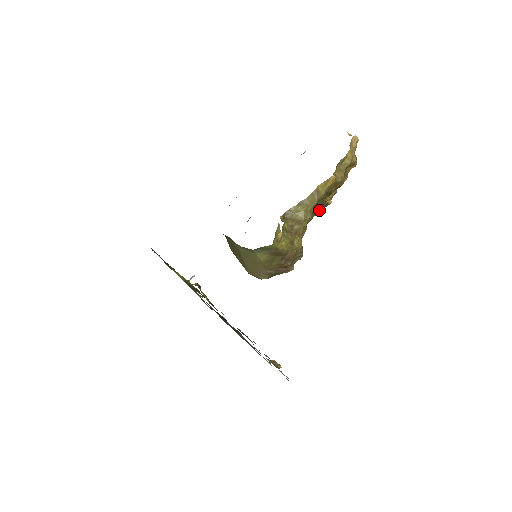
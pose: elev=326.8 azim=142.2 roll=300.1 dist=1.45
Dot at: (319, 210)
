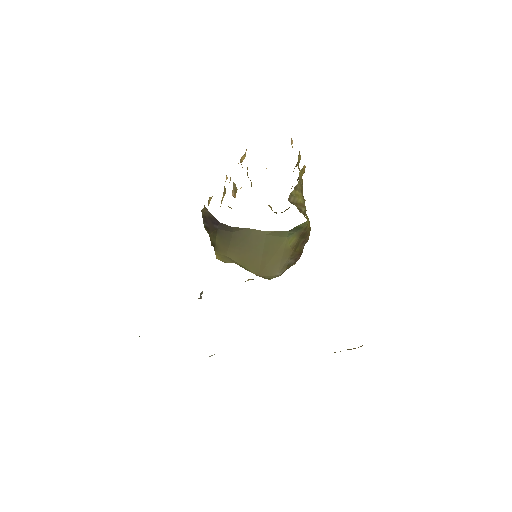
Dot at: occluded
